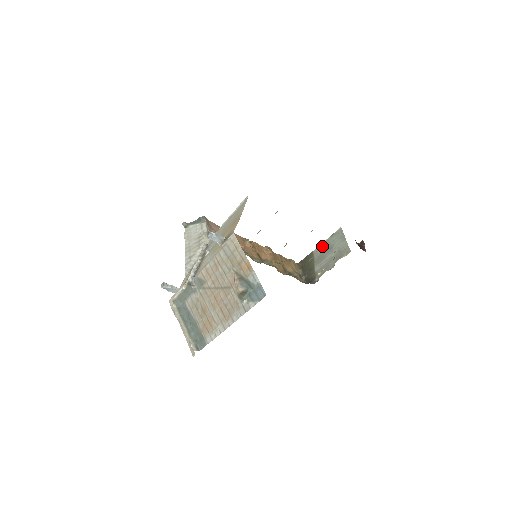
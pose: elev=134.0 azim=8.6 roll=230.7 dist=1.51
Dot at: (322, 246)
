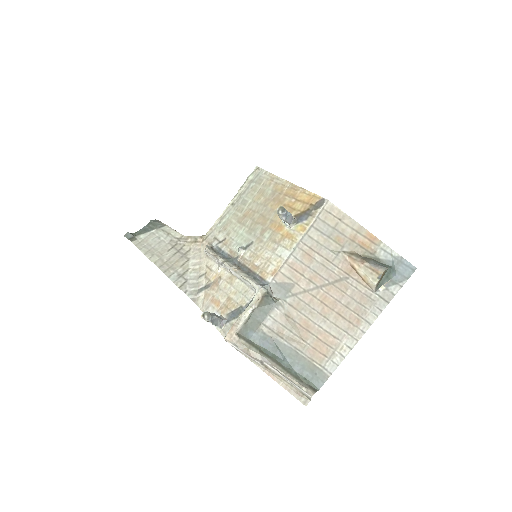
Dot at: occluded
